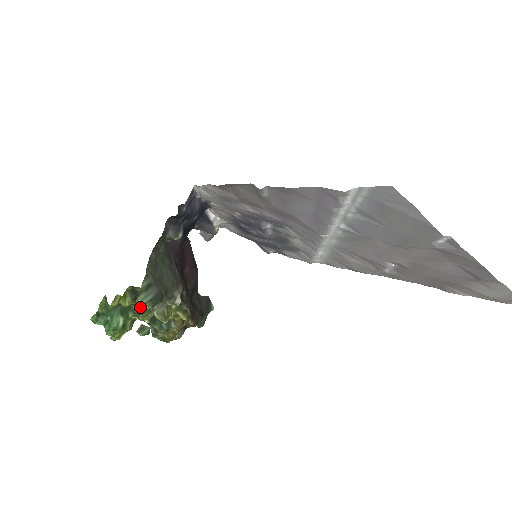
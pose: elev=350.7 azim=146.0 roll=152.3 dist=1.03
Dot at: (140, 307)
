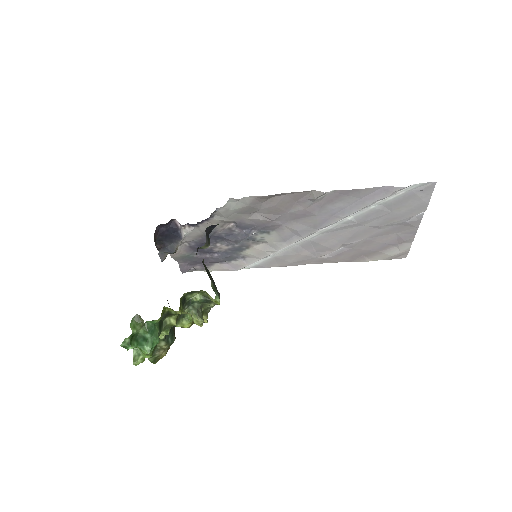
Dot at: (177, 317)
